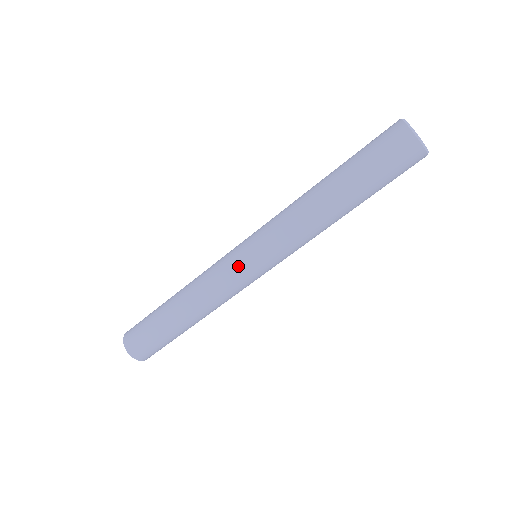
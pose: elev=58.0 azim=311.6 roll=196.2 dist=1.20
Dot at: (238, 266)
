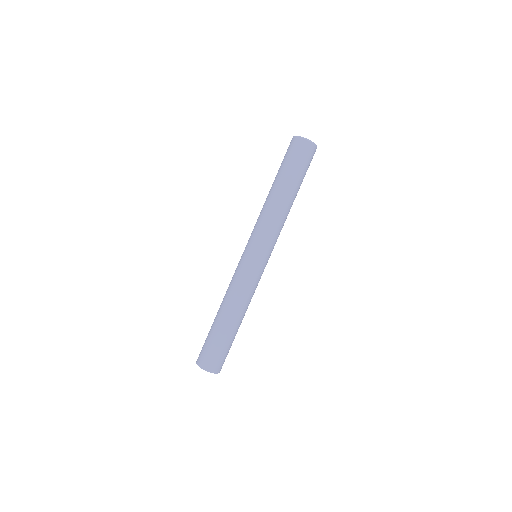
Dot at: (240, 260)
